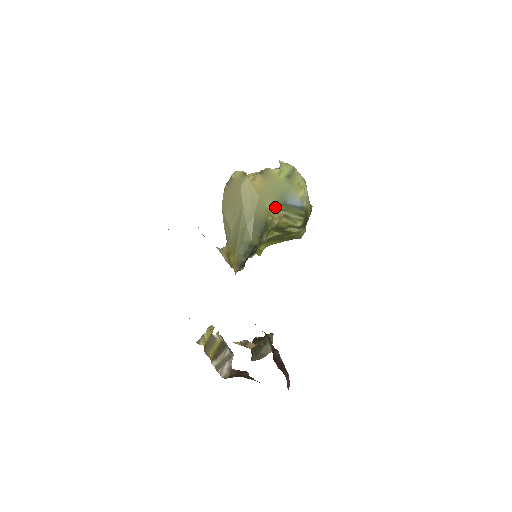
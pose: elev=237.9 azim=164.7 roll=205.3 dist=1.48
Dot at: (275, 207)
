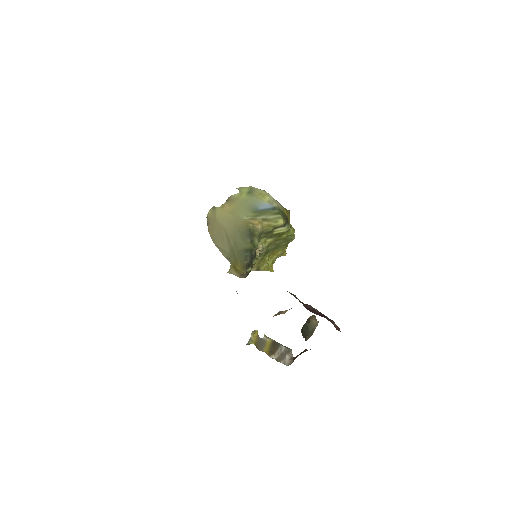
Dot at: (250, 216)
